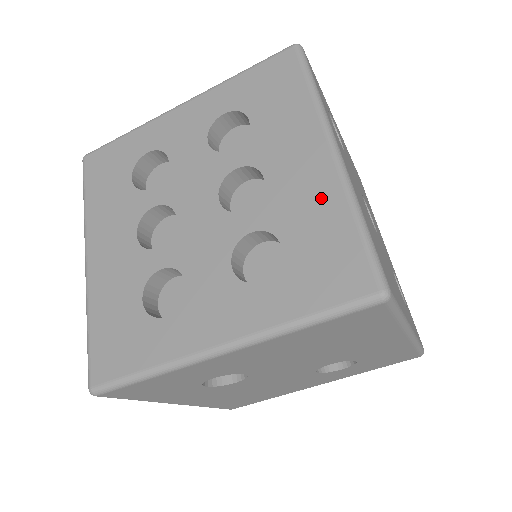
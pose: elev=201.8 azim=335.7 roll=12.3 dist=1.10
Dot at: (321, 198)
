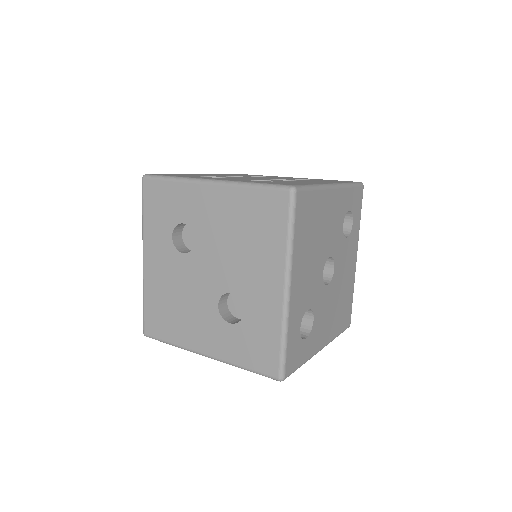
Dot at: occluded
